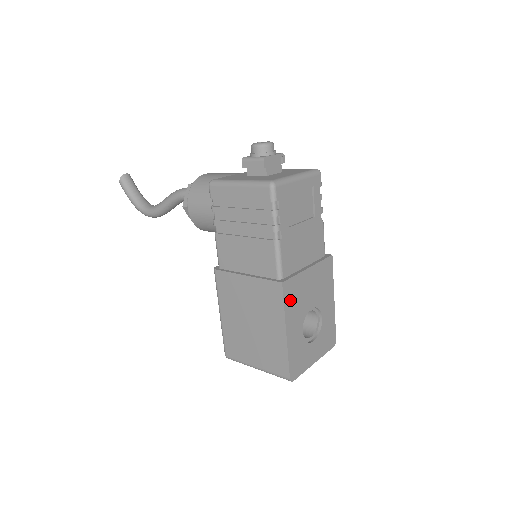
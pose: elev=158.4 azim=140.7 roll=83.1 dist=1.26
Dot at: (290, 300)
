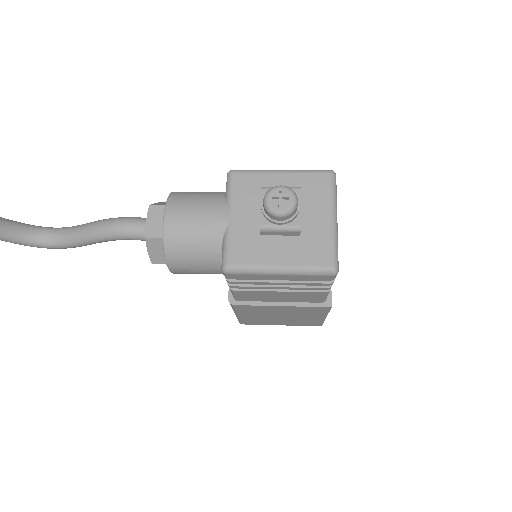
Dot at: occluded
